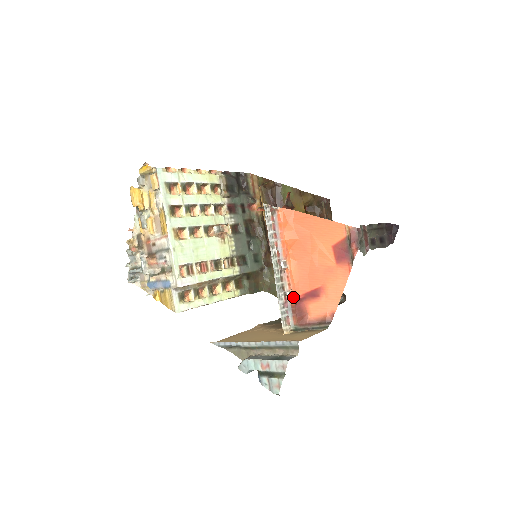
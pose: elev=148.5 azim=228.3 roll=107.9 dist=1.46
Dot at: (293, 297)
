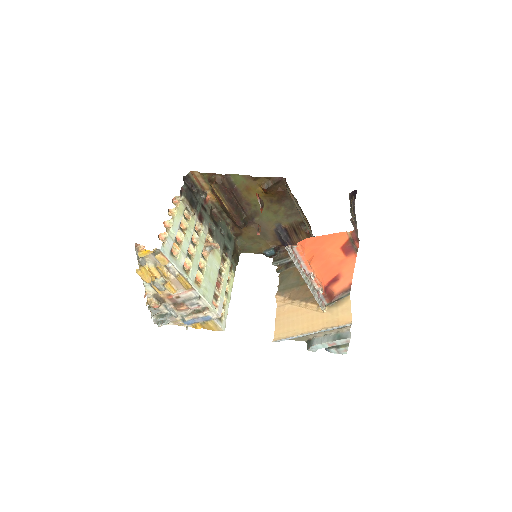
Dot at: (323, 290)
